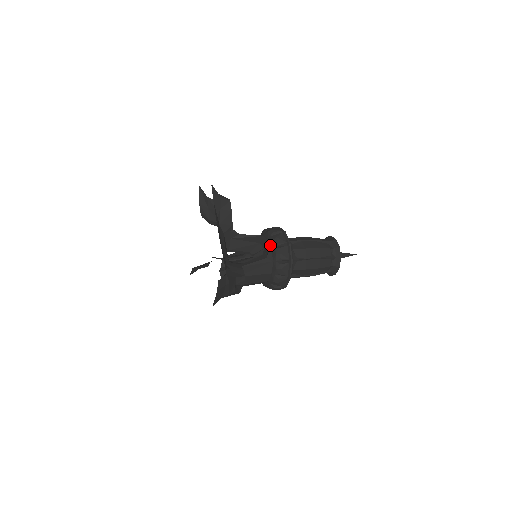
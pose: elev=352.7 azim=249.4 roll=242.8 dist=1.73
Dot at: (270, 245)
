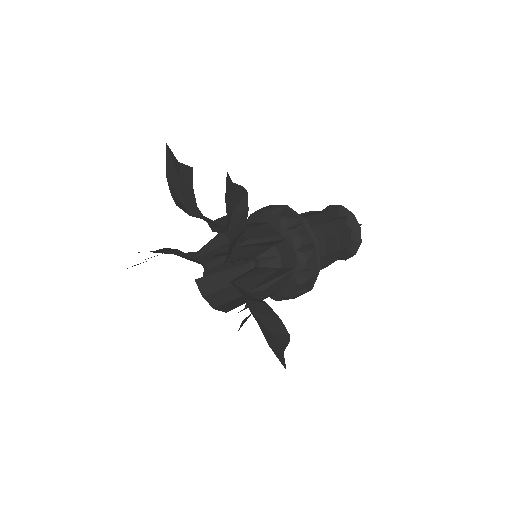
Dot at: occluded
